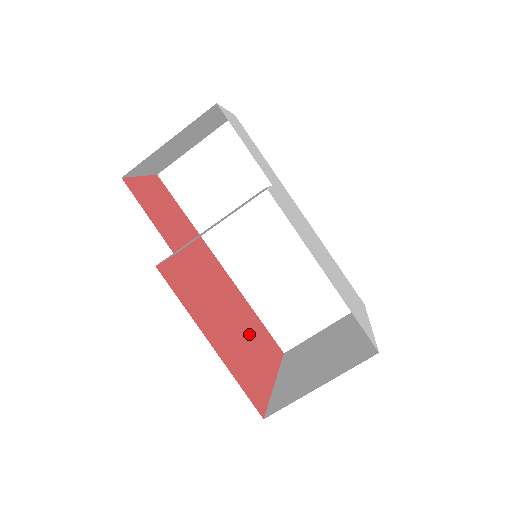
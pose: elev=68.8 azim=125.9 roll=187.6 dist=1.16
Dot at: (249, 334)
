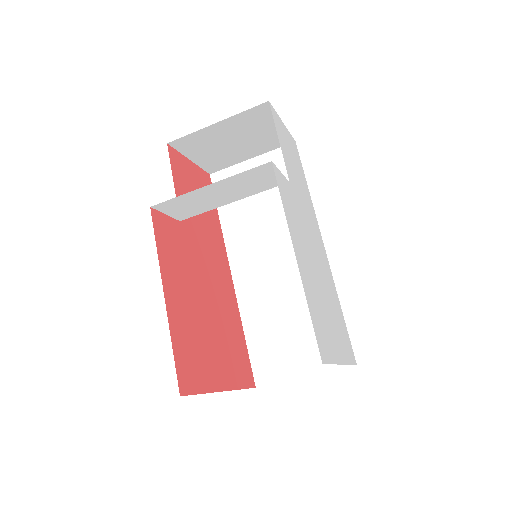
Dot at: (221, 336)
